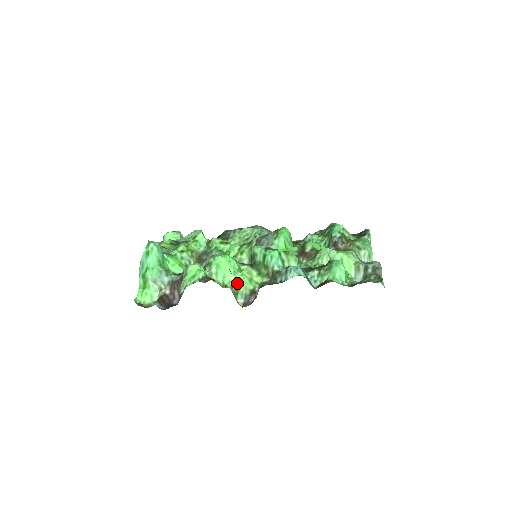
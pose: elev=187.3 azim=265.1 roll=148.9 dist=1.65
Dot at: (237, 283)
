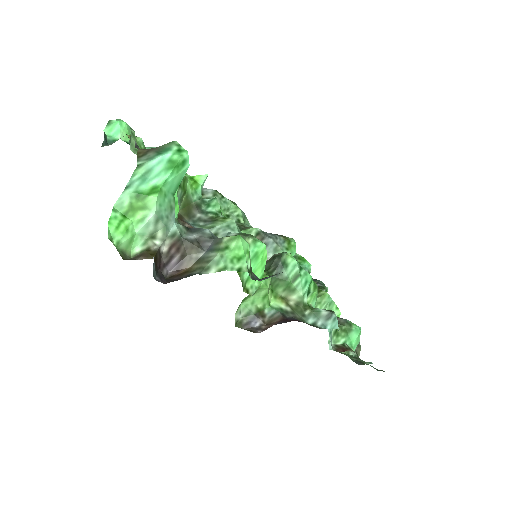
Dot at: occluded
